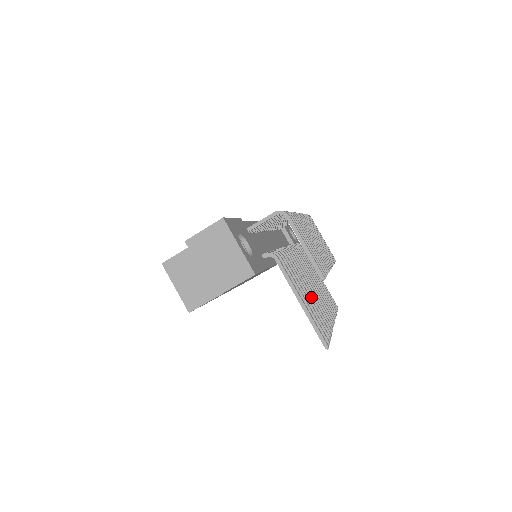
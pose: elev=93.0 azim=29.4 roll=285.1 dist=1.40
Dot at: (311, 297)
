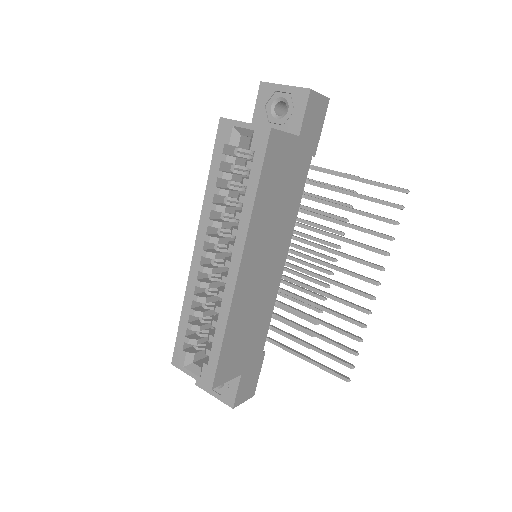
Dot at: (346, 238)
